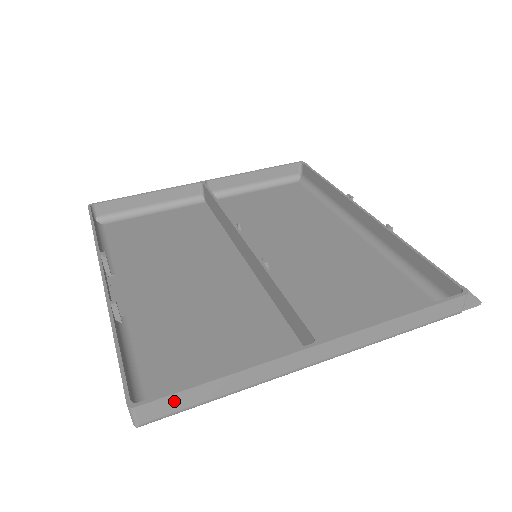
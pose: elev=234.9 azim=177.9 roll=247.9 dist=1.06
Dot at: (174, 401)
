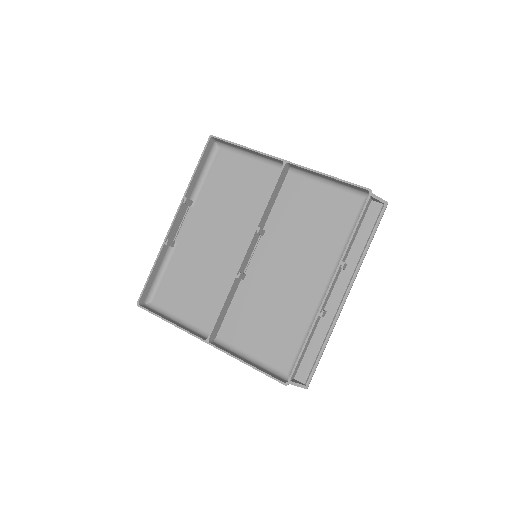
Dot at: occluded
